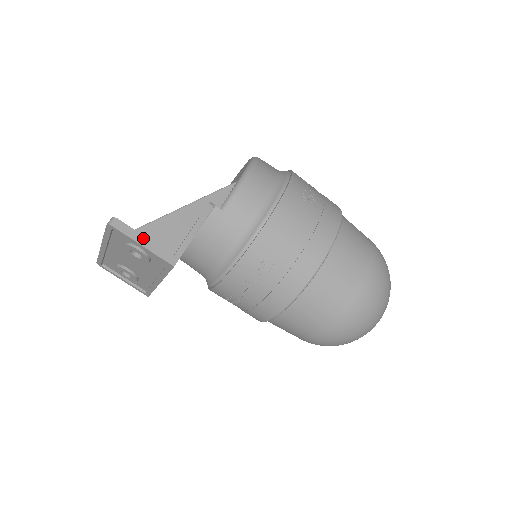
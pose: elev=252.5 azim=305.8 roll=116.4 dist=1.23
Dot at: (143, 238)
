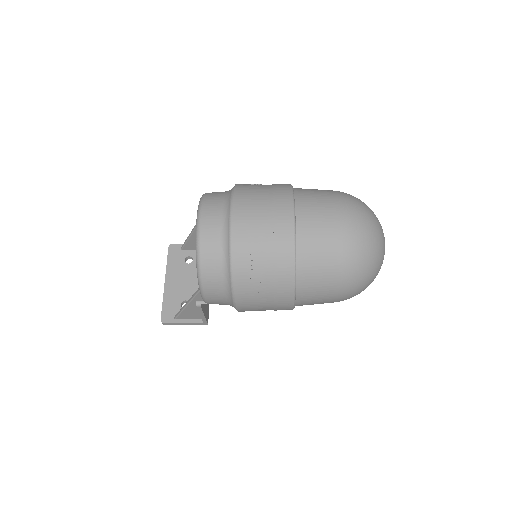
Dot at: (183, 324)
